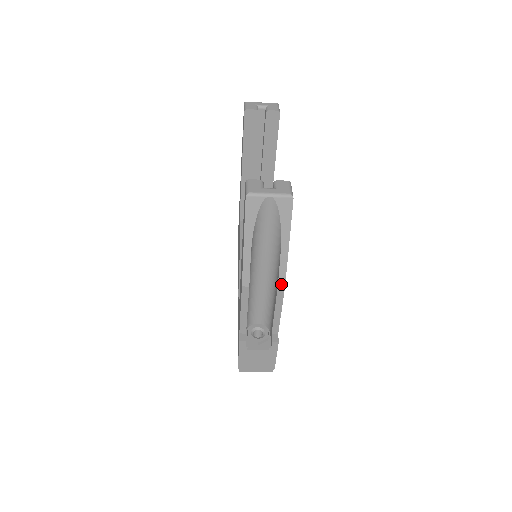
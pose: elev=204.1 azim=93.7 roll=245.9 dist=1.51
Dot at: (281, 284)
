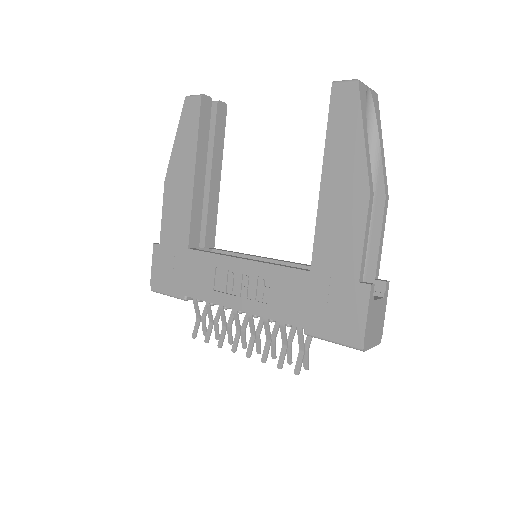
Dot at: (386, 193)
